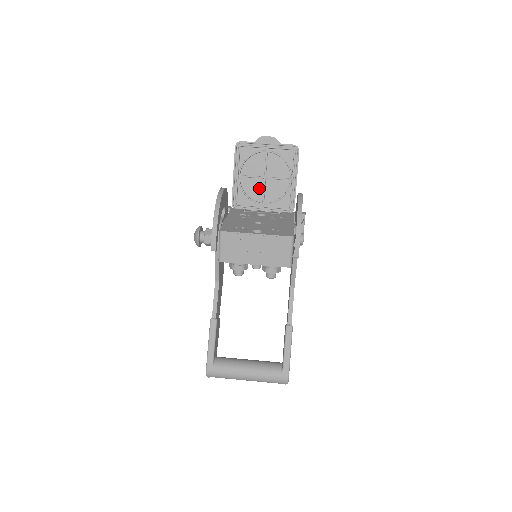
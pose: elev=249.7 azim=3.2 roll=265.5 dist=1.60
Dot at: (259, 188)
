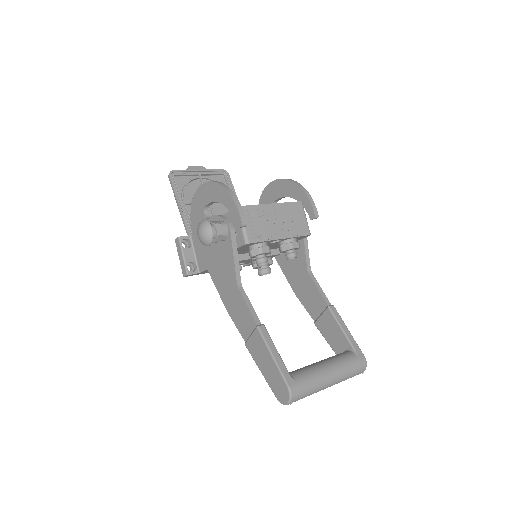
Dot at: occluded
